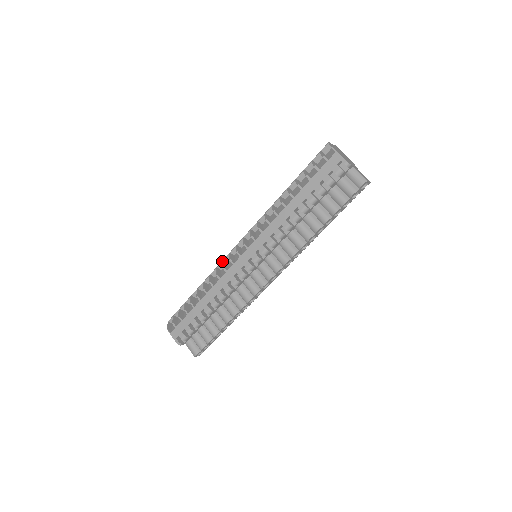
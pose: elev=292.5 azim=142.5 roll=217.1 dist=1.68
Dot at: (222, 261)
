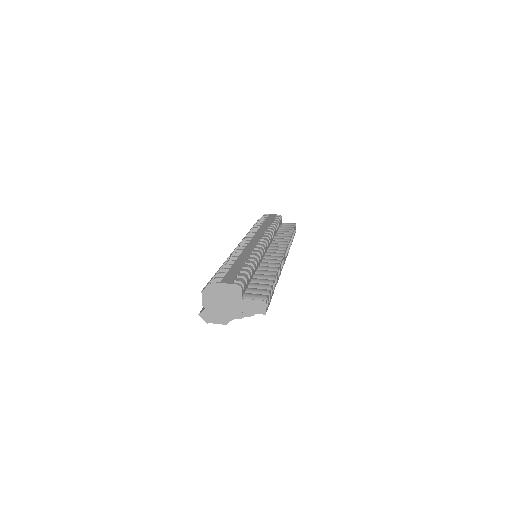
Dot at: (231, 253)
